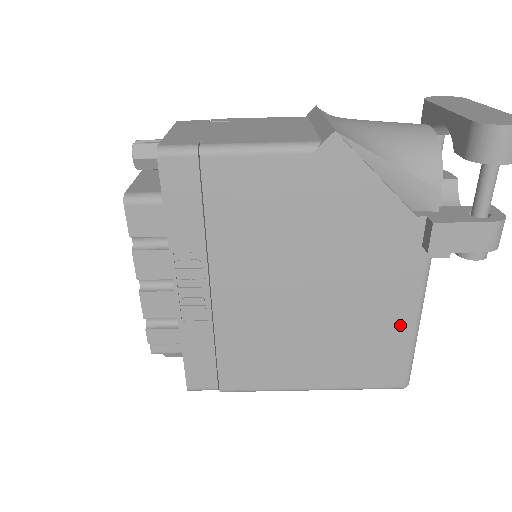
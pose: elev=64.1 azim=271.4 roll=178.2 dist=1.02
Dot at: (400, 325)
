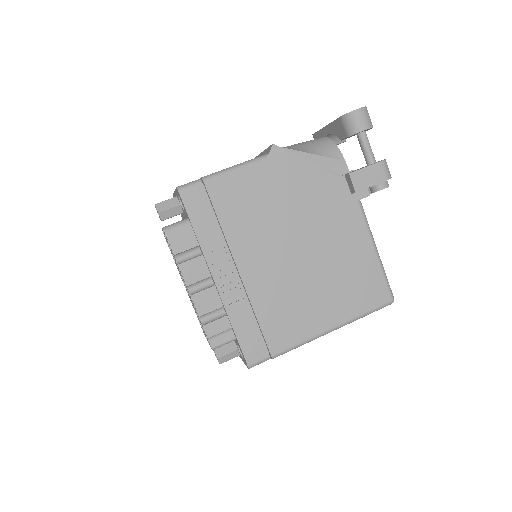
Dot at: (366, 253)
